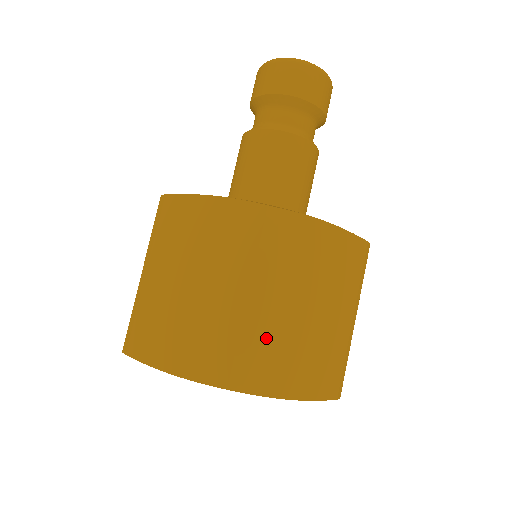
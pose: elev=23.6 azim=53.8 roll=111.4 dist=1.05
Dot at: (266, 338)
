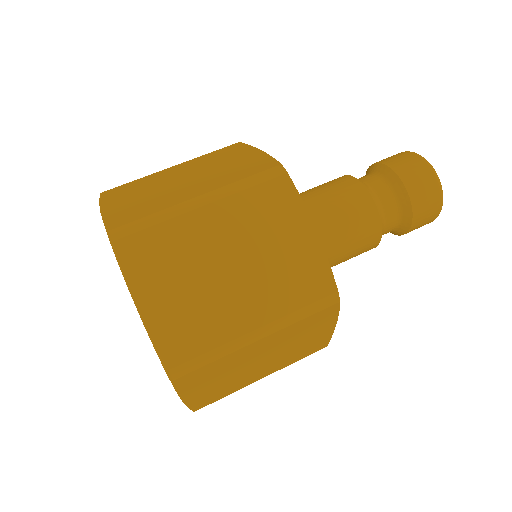
Dot at: (227, 361)
